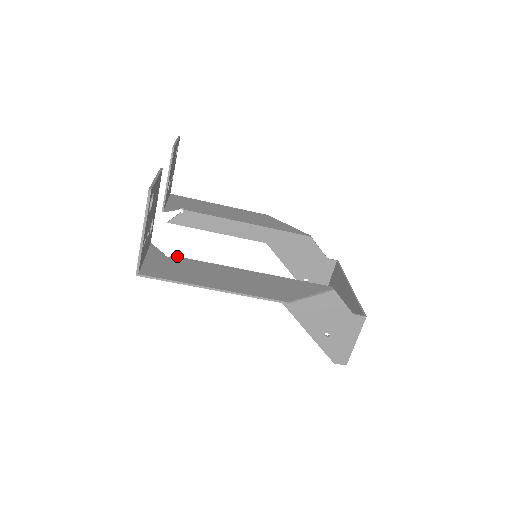
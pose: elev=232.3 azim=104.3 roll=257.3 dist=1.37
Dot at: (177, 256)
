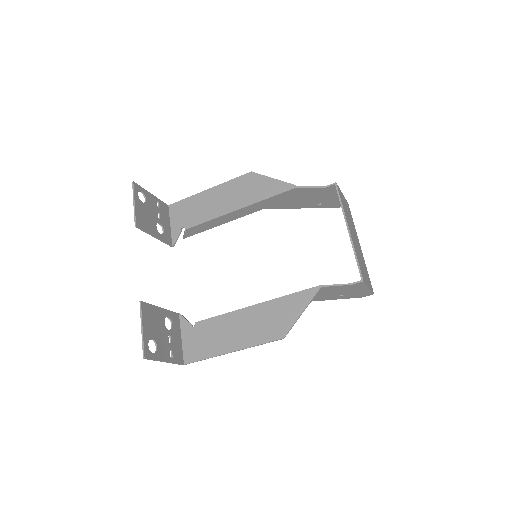
Dot at: (199, 321)
